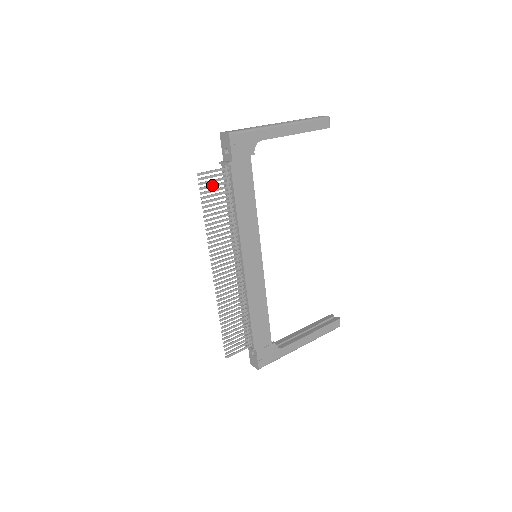
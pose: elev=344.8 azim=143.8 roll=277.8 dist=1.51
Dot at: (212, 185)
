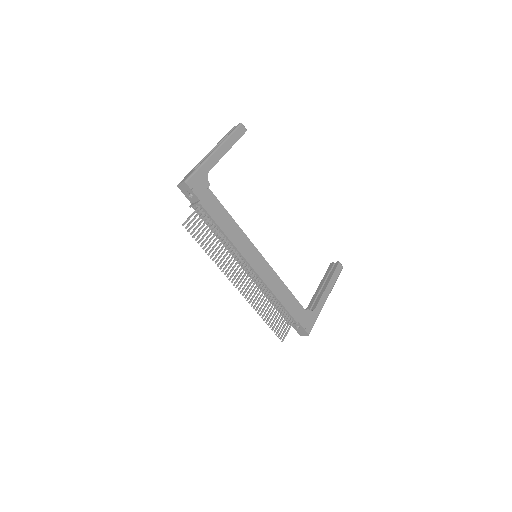
Dot at: (197, 226)
